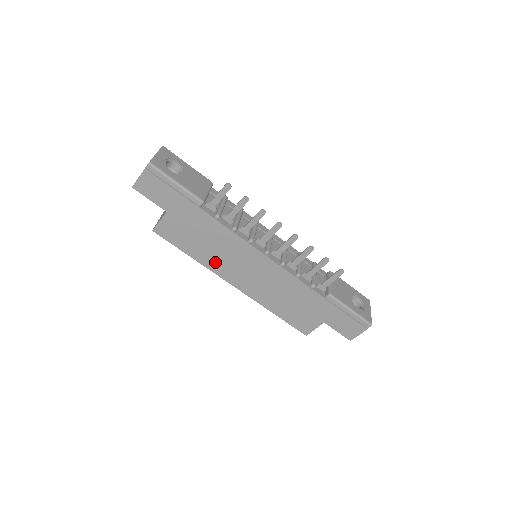
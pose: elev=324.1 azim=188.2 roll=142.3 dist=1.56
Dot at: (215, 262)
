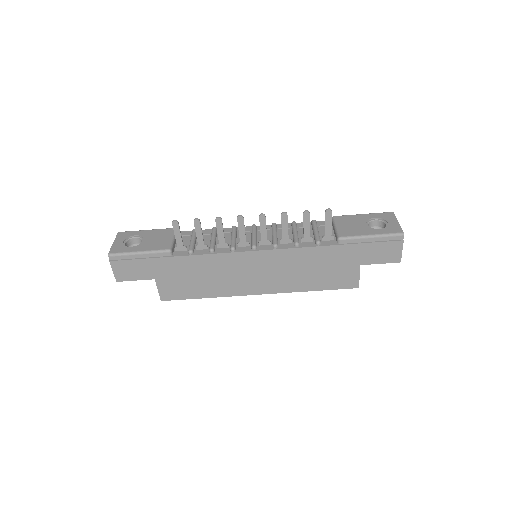
Dot at: (225, 287)
